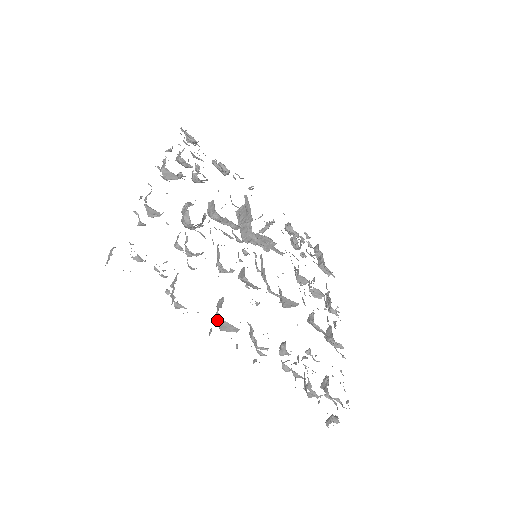
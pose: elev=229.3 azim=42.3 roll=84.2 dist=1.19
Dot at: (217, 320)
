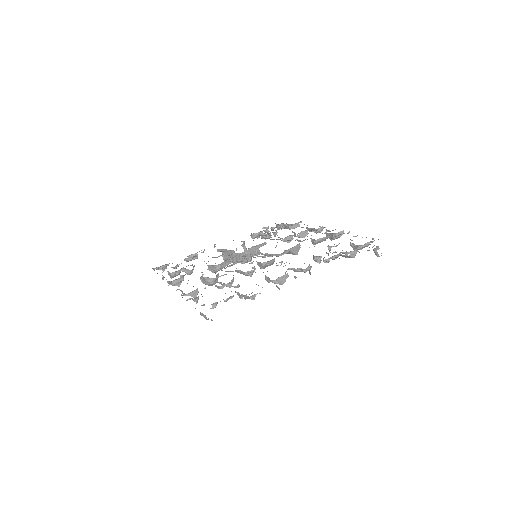
Dot at: (274, 283)
